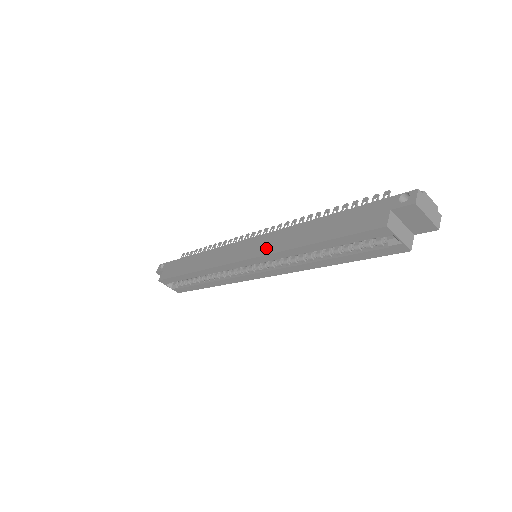
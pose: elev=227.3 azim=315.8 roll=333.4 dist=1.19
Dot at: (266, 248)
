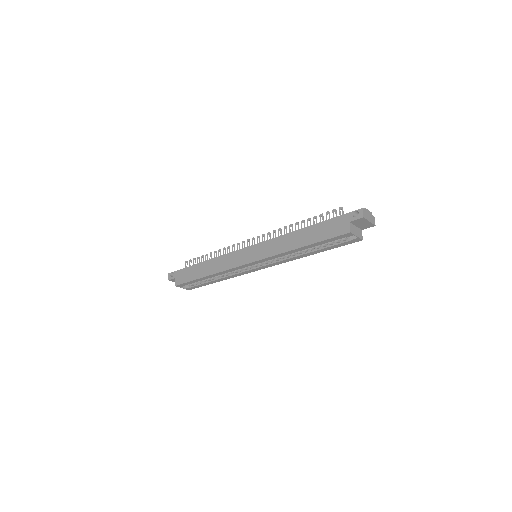
Dot at: (268, 252)
